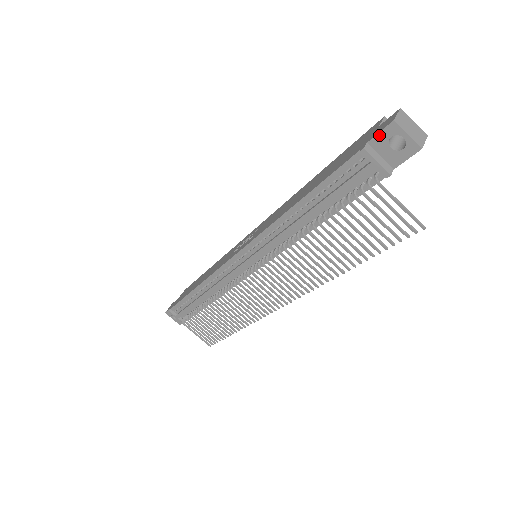
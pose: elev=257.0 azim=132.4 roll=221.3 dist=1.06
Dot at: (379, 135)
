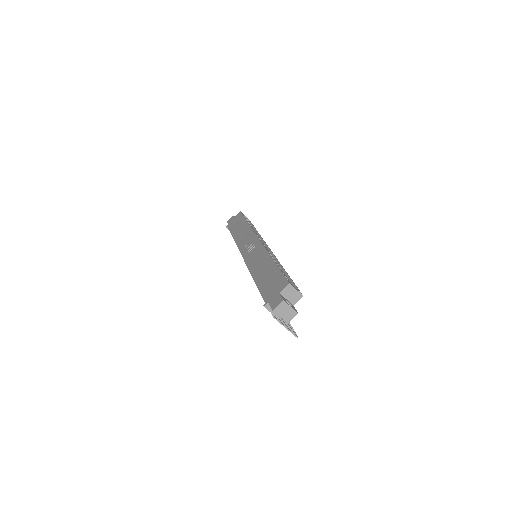
Dot at: (271, 306)
